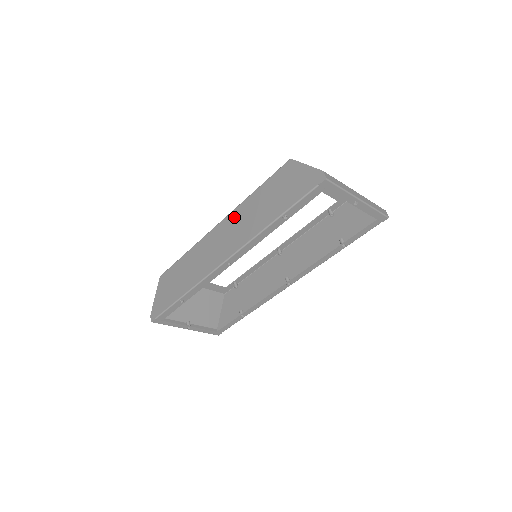
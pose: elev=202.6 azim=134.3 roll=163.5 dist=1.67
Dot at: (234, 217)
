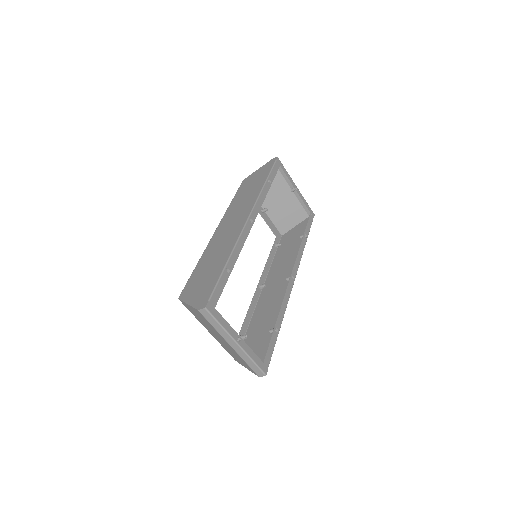
Dot at: (228, 214)
